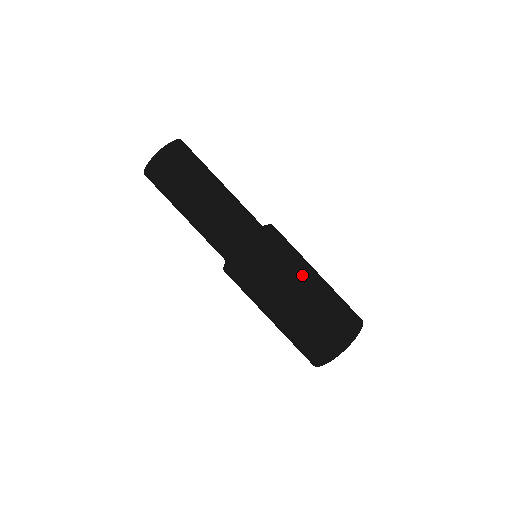
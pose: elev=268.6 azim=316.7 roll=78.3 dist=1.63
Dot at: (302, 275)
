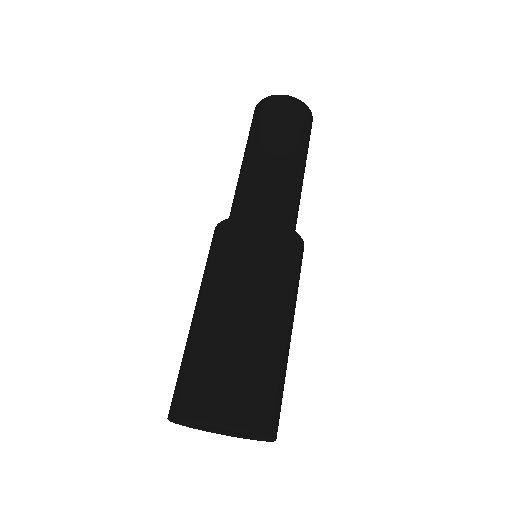
Dot at: (244, 293)
